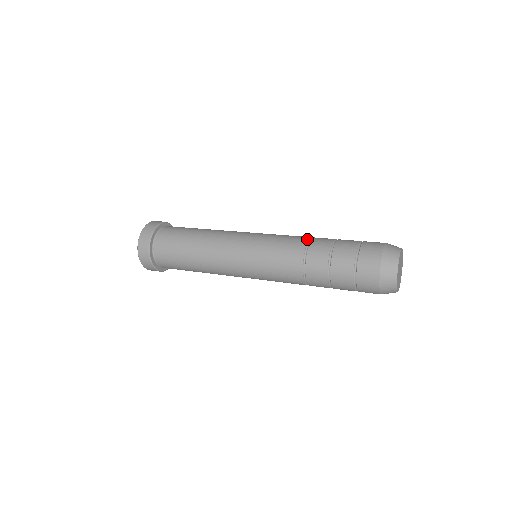
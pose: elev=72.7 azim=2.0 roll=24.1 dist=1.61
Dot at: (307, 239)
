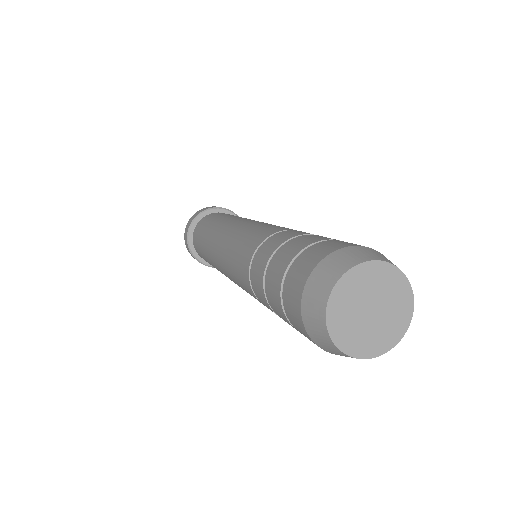
Dot at: (255, 247)
